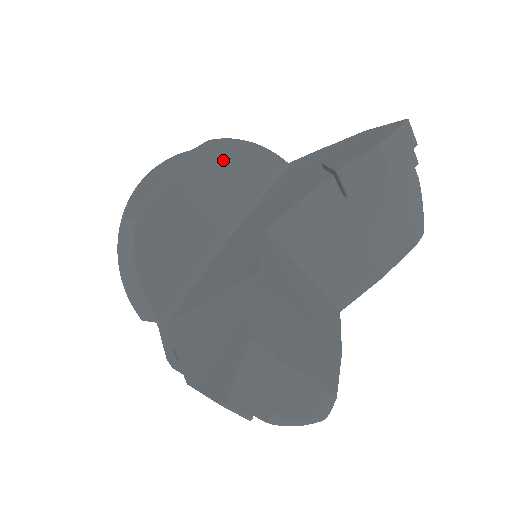
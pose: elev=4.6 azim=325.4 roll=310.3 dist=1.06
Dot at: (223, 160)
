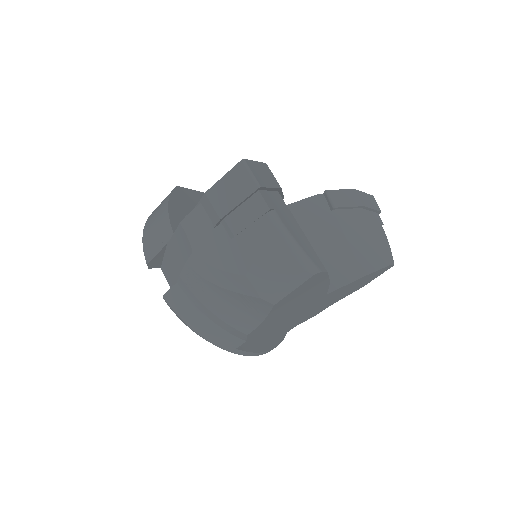
Dot at: occluded
